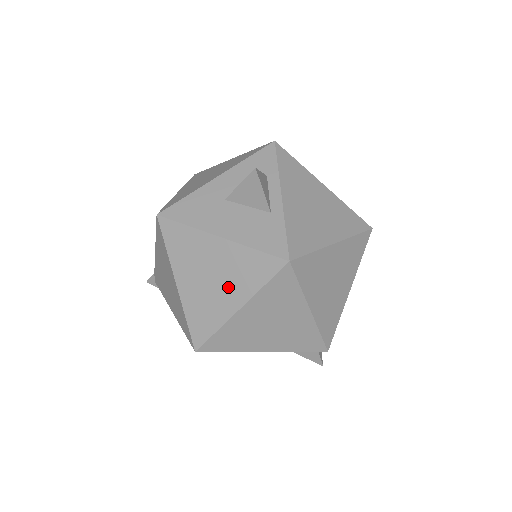
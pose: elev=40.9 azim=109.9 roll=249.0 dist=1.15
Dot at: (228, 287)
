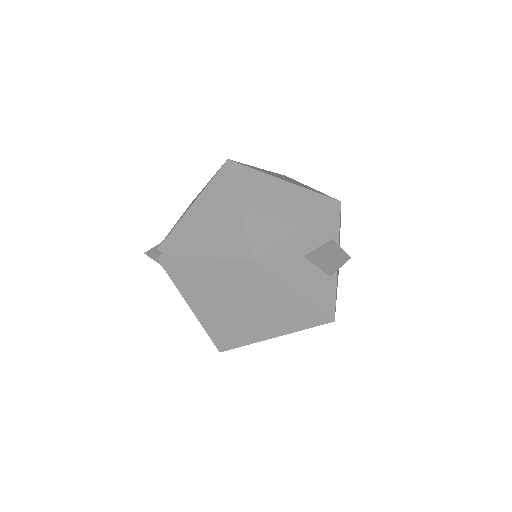
Dot at: (279, 323)
